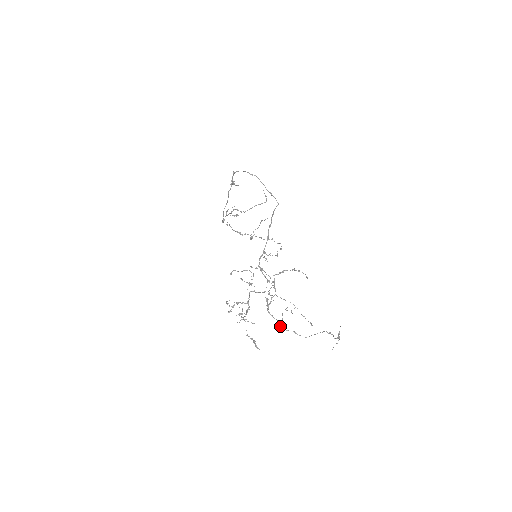
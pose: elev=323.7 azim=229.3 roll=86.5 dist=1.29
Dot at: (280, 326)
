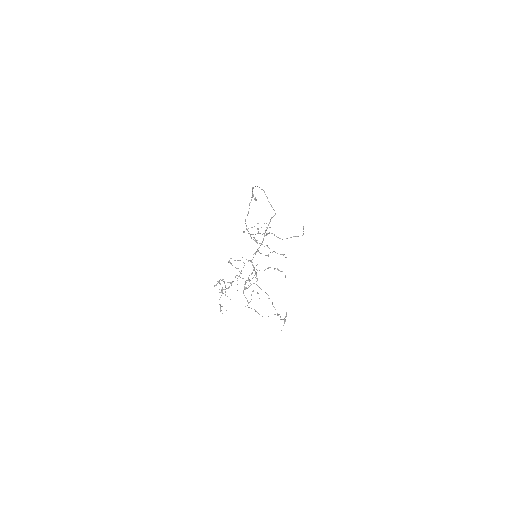
Dot at: occluded
